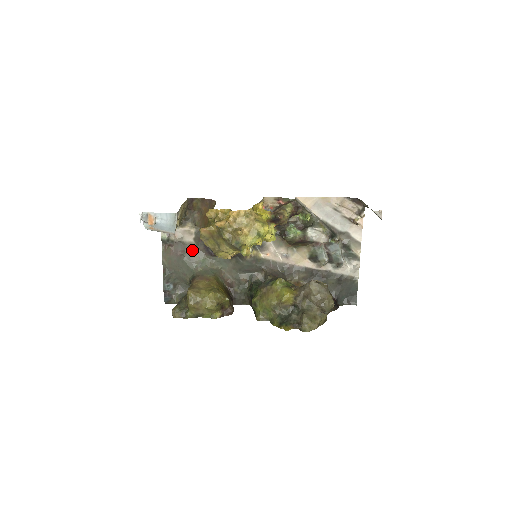
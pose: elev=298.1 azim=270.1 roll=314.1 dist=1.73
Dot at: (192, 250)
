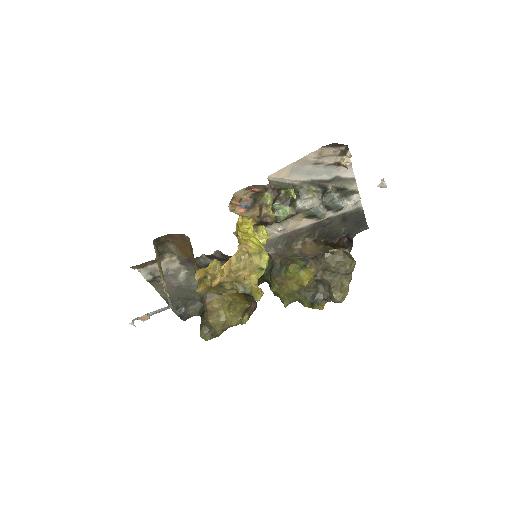
Dot at: (185, 274)
